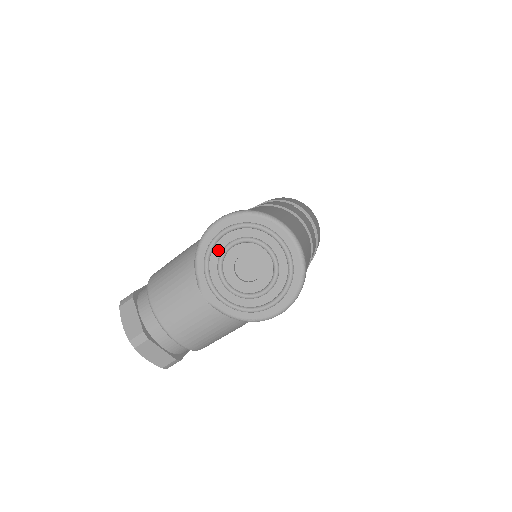
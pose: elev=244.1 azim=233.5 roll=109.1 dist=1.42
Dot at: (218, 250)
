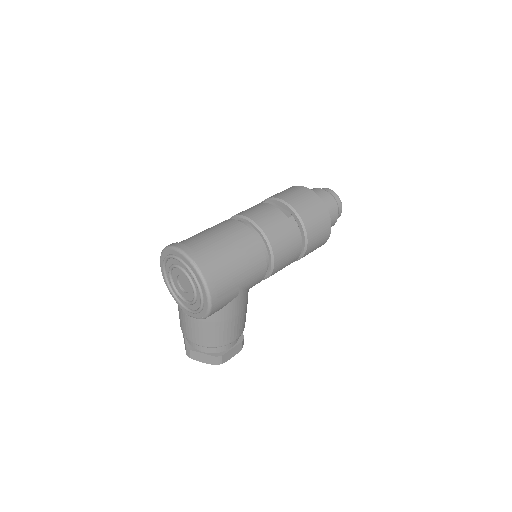
Dot at: (170, 281)
